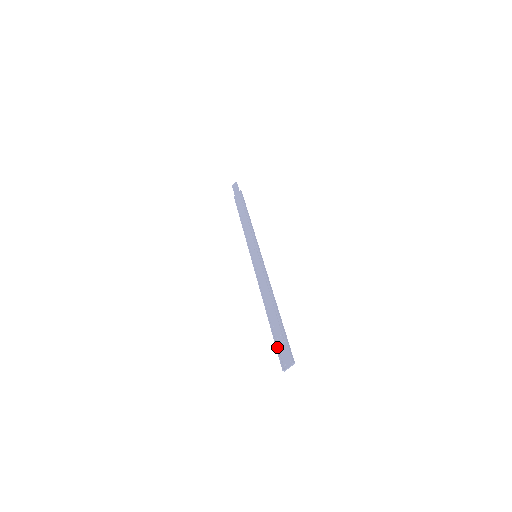
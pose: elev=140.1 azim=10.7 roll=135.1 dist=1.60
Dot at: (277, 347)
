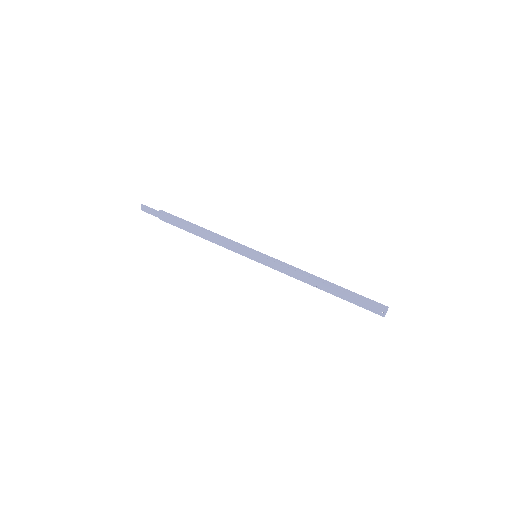
Dot at: (362, 307)
